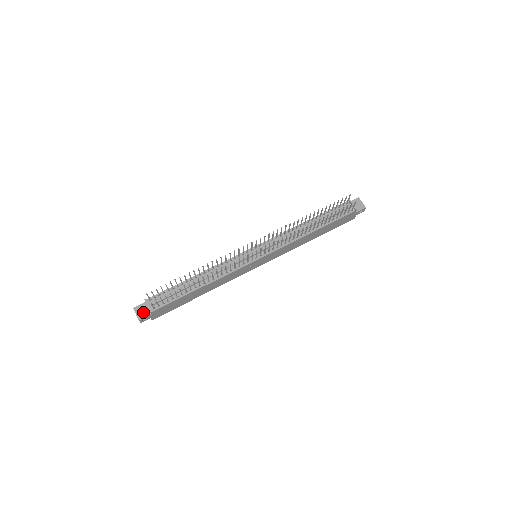
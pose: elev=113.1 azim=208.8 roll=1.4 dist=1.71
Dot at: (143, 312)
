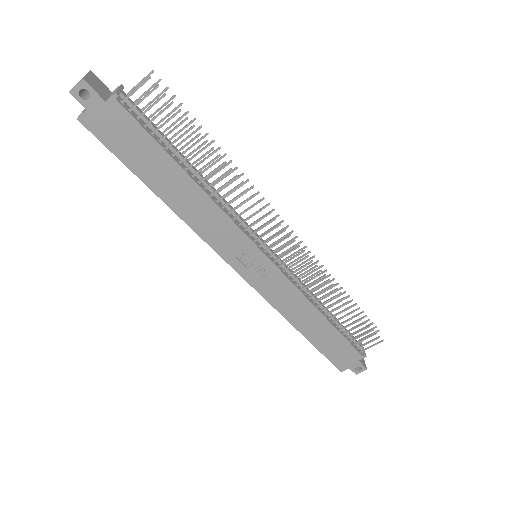
Dot at: (98, 87)
